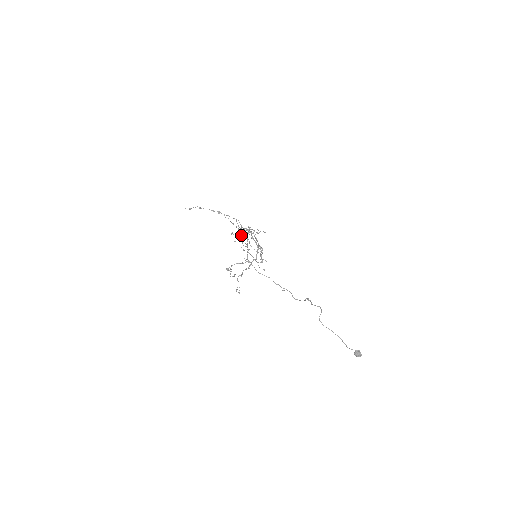
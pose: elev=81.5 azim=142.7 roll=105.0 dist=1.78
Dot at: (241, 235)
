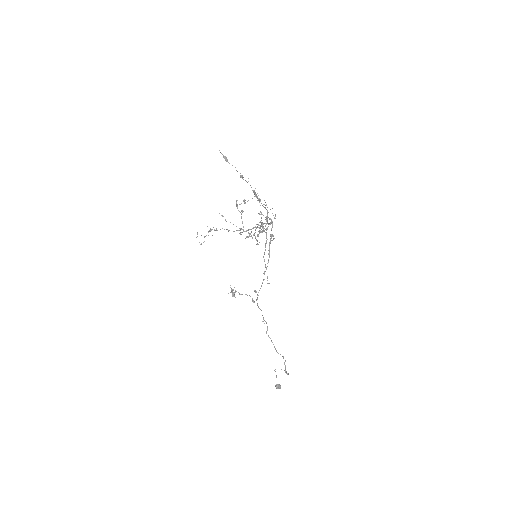
Dot at: occluded
